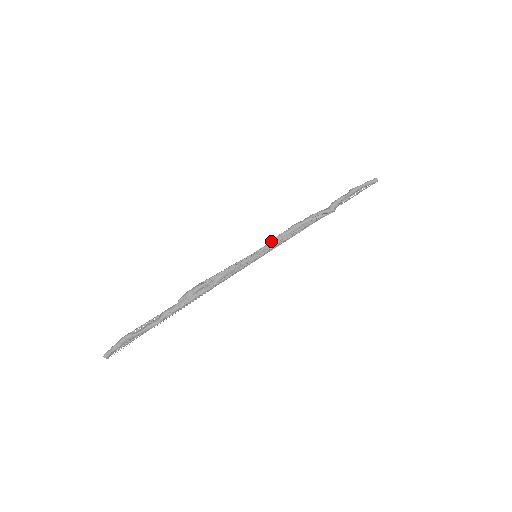
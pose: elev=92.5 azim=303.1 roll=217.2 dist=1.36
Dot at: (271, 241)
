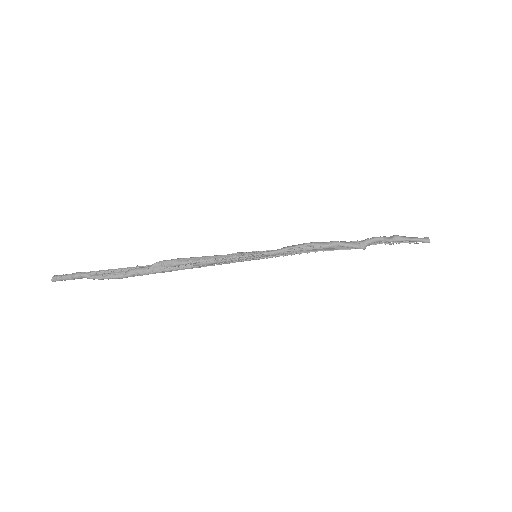
Dot at: (280, 250)
